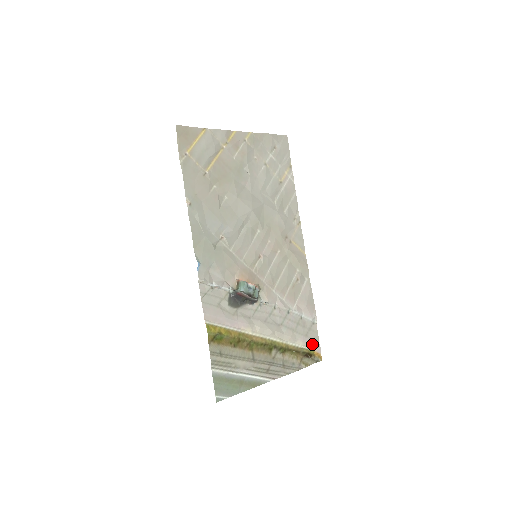
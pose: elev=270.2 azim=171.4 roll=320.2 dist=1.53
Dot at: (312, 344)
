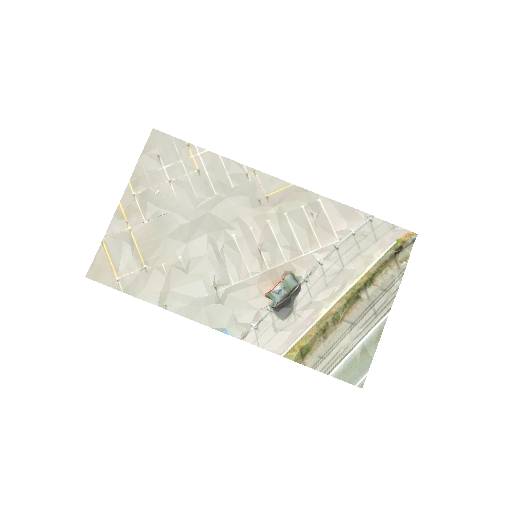
Dot at: (391, 237)
